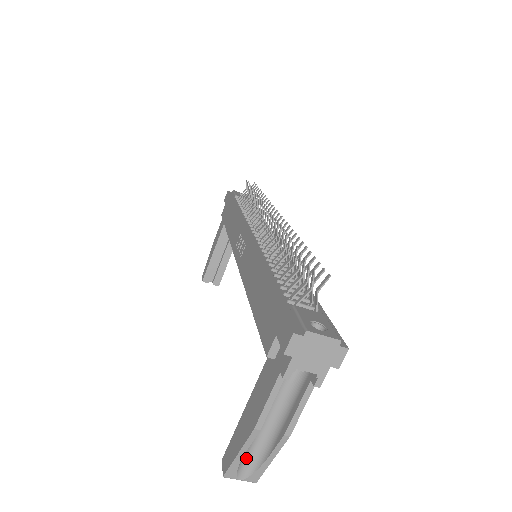
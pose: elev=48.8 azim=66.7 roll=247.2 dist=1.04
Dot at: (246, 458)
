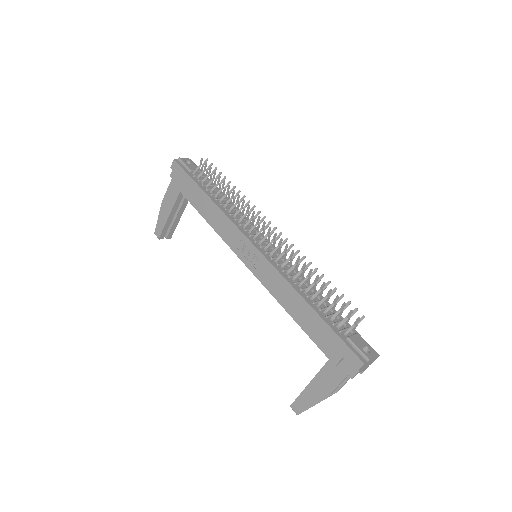
Dot at: occluded
